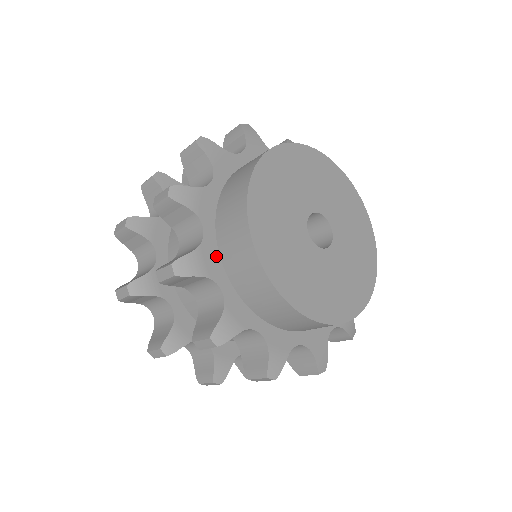
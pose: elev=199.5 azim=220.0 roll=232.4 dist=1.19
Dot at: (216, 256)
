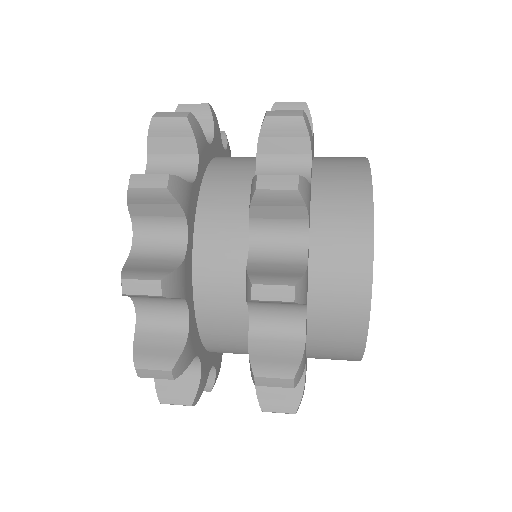
Dot at: (308, 276)
